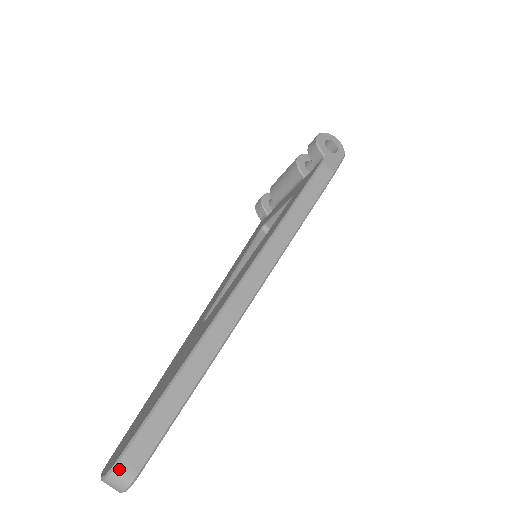
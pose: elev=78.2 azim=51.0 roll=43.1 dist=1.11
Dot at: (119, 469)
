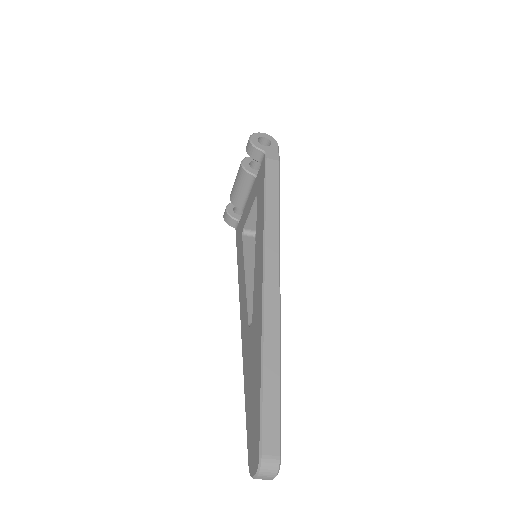
Dot at: (265, 461)
